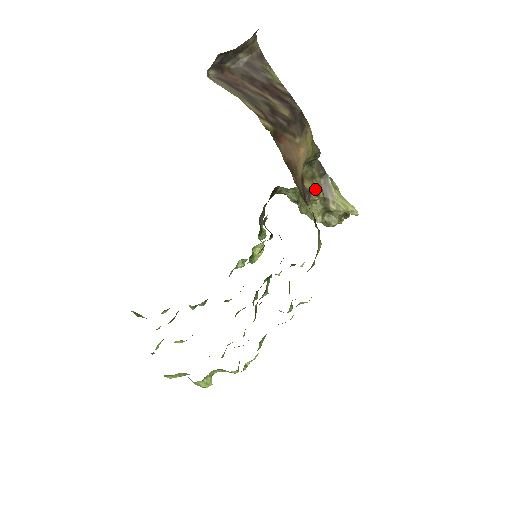
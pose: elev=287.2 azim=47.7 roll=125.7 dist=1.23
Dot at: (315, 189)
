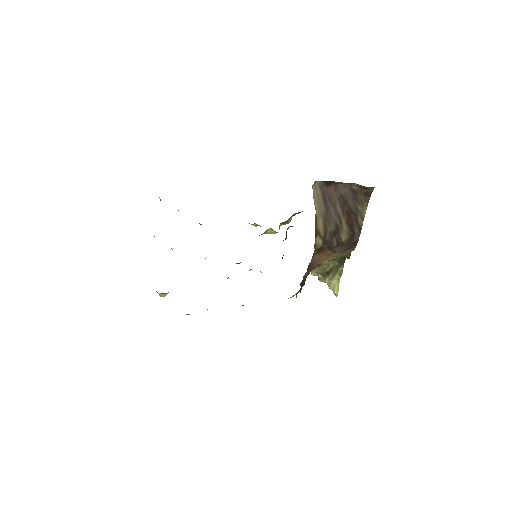
Dot at: (327, 264)
